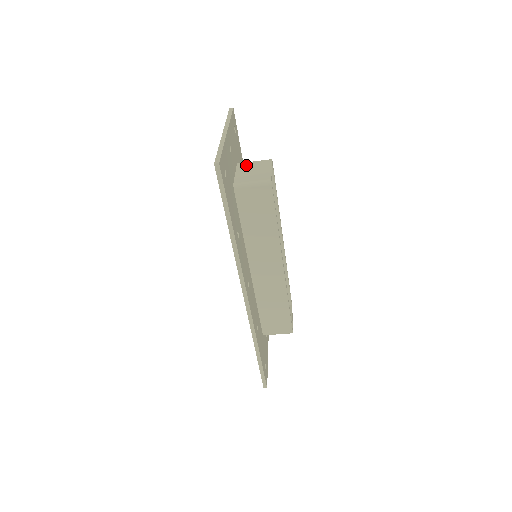
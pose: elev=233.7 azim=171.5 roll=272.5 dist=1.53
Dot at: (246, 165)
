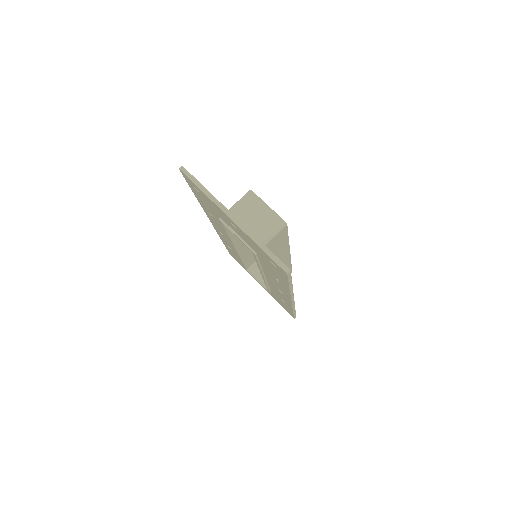
Dot at: (238, 214)
